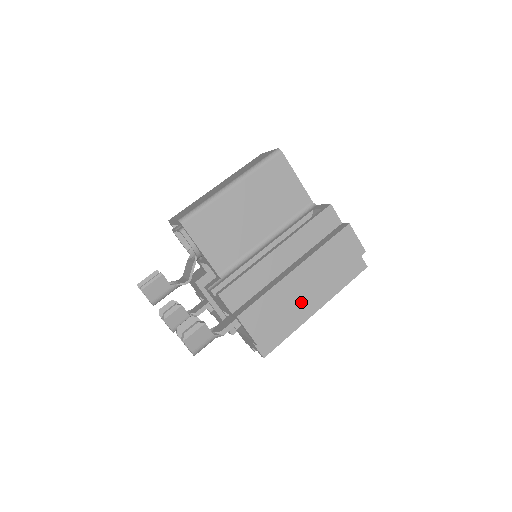
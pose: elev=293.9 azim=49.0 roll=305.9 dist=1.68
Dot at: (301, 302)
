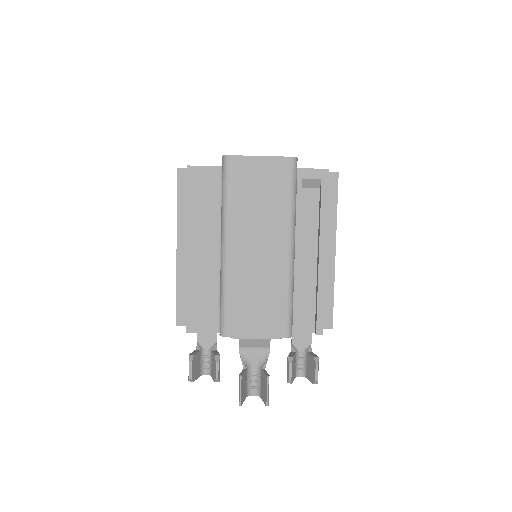
Dot at: occluded
